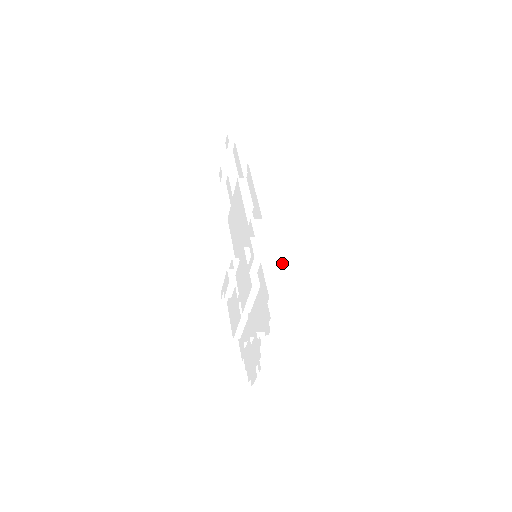
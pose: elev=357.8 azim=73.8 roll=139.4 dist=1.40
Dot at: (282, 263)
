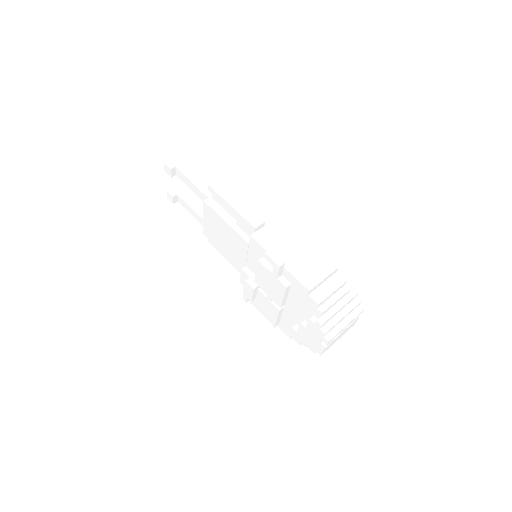
Dot at: (298, 258)
